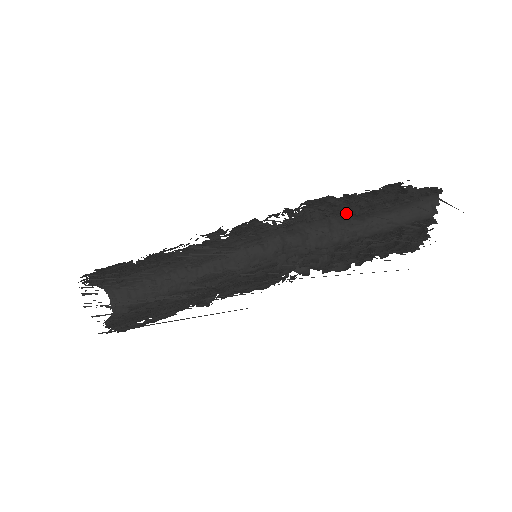
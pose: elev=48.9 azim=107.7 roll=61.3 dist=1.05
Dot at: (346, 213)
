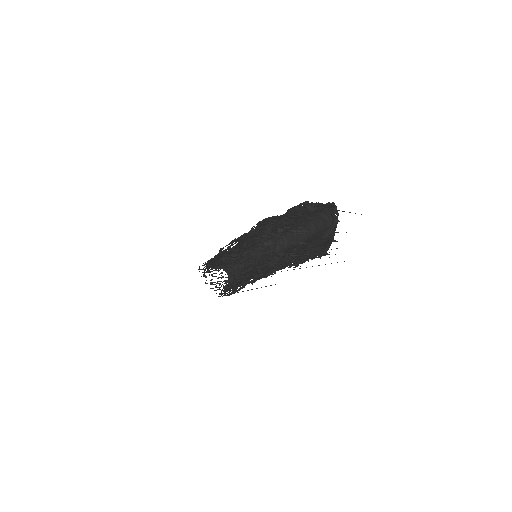
Dot at: occluded
